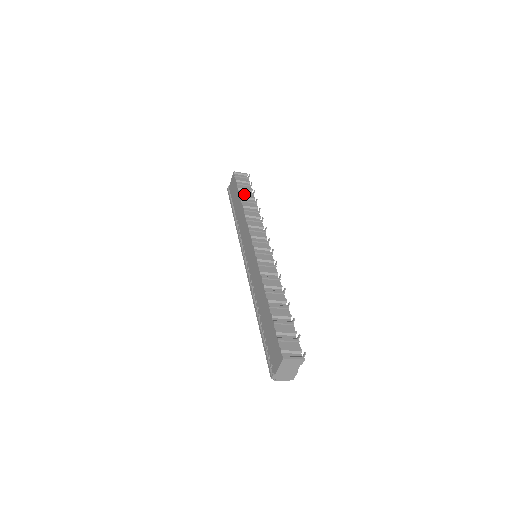
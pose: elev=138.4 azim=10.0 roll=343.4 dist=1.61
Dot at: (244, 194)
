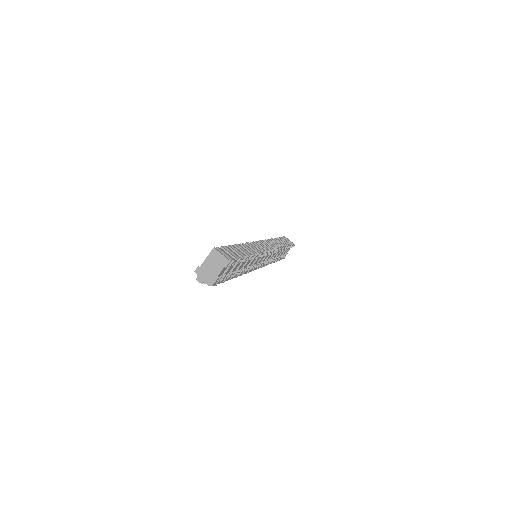
Dot at: occluded
